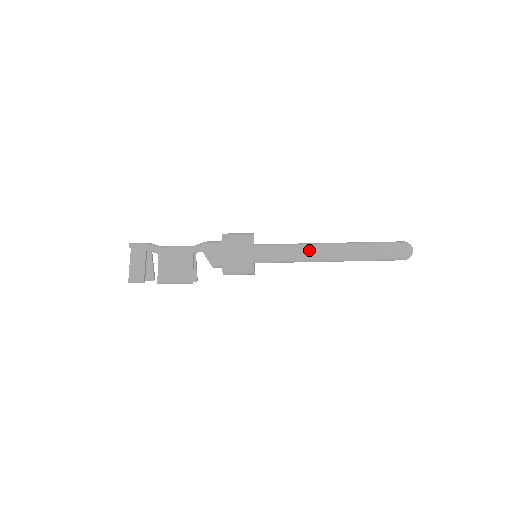
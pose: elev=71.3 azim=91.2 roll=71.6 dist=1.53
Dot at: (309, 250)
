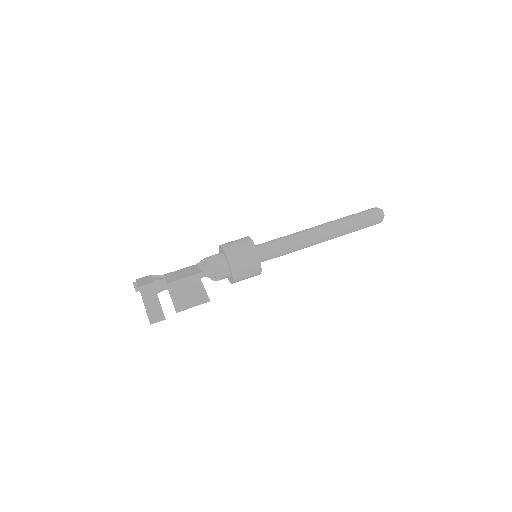
Dot at: (298, 232)
